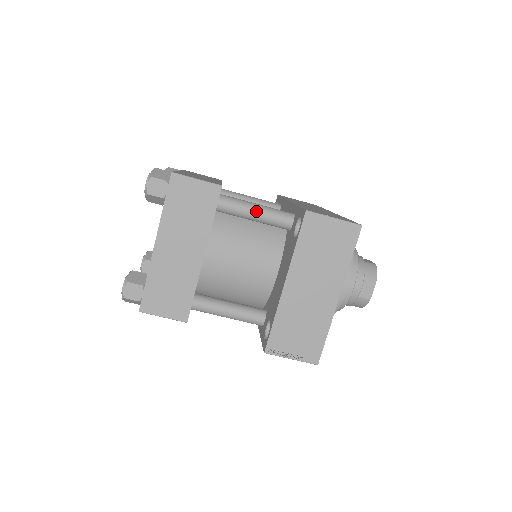
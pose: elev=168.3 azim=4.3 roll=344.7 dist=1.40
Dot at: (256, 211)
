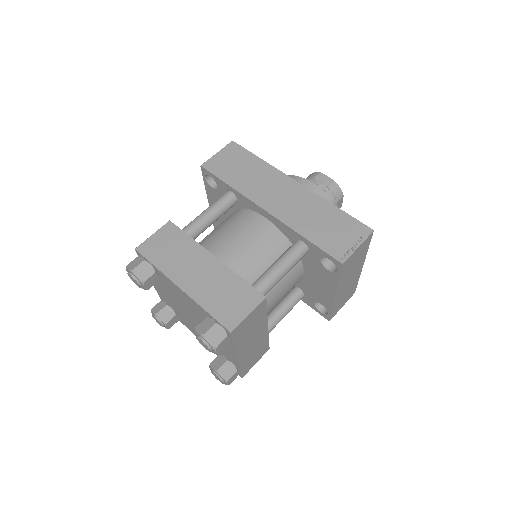
Dot at: (285, 273)
